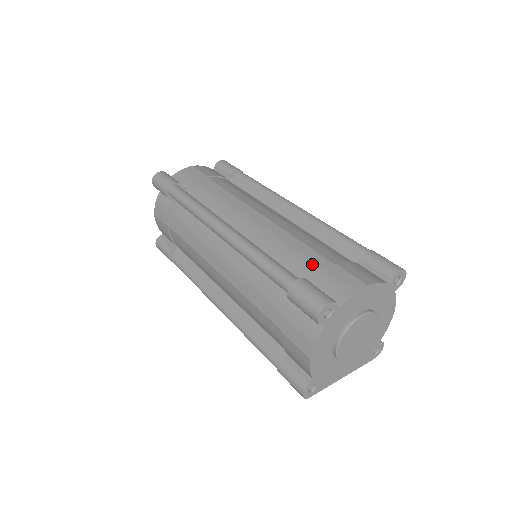
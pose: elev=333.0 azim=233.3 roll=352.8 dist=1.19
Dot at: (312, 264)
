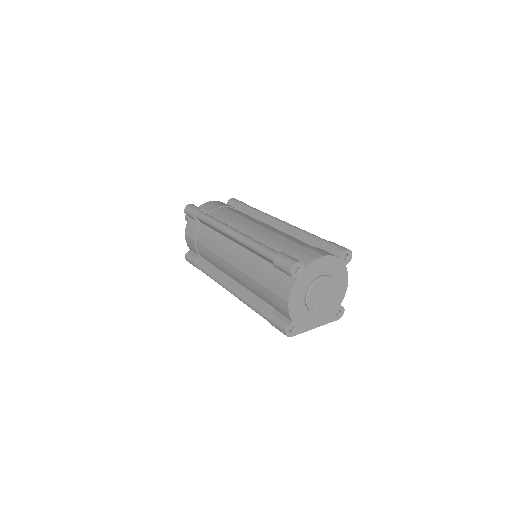
Dot at: (290, 248)
